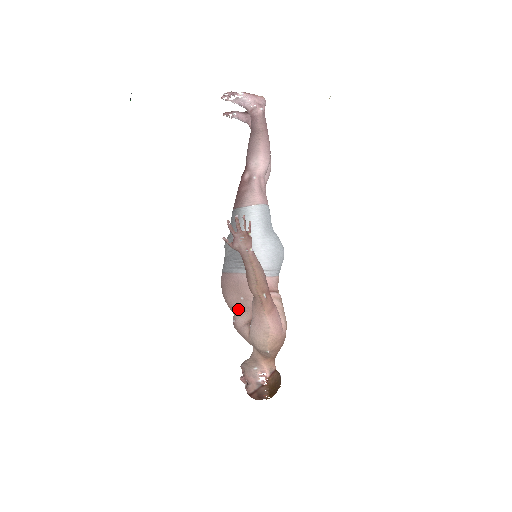
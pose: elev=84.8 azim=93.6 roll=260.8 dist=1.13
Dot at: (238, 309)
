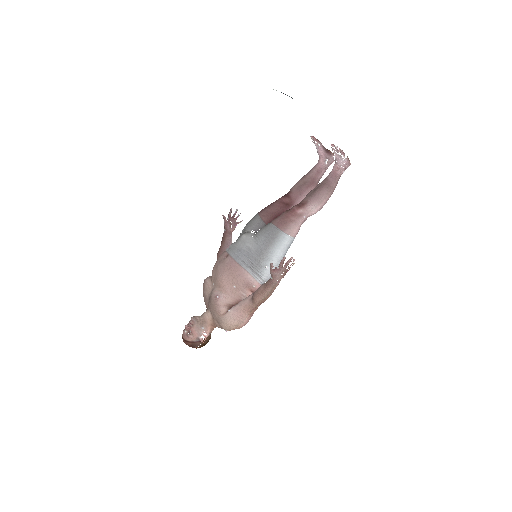
Dot at: (226, 290)
